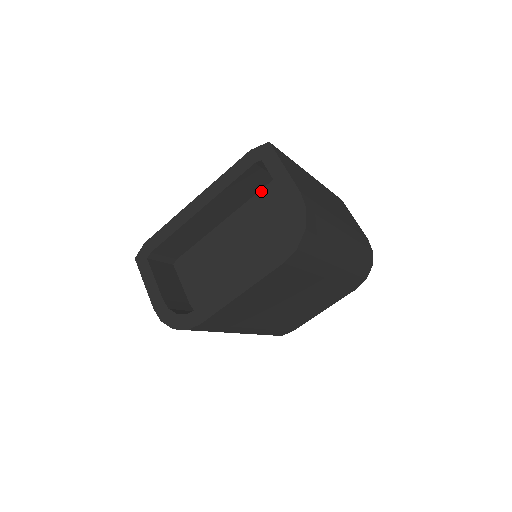
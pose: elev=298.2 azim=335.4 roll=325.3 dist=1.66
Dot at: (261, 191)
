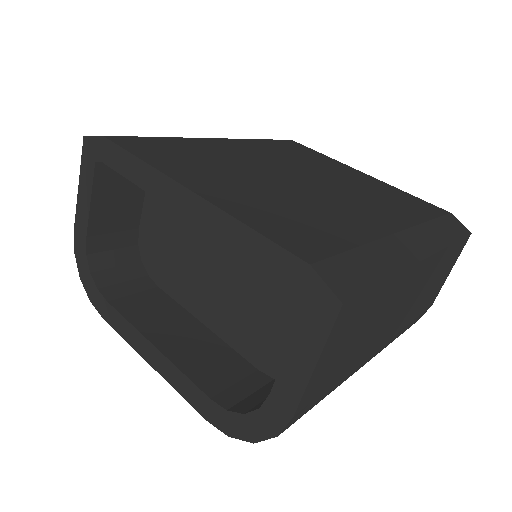
Dot at: occluded
